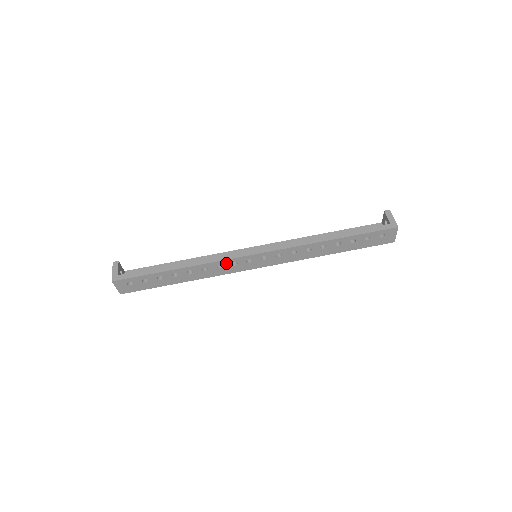
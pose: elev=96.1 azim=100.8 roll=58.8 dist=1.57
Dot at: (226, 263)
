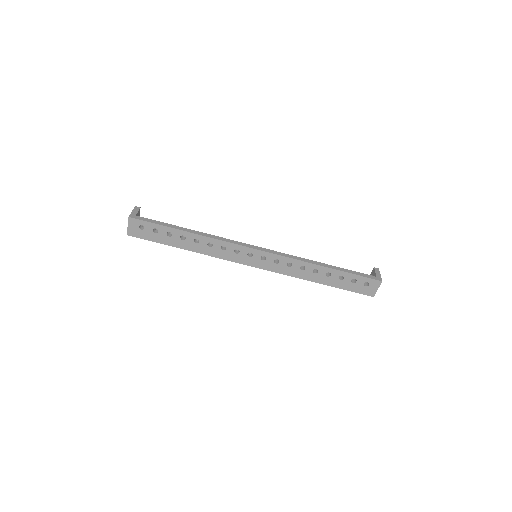
Dot at: (230, 247)
